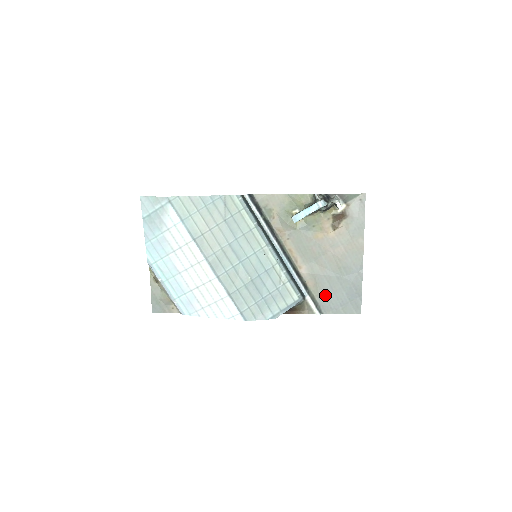
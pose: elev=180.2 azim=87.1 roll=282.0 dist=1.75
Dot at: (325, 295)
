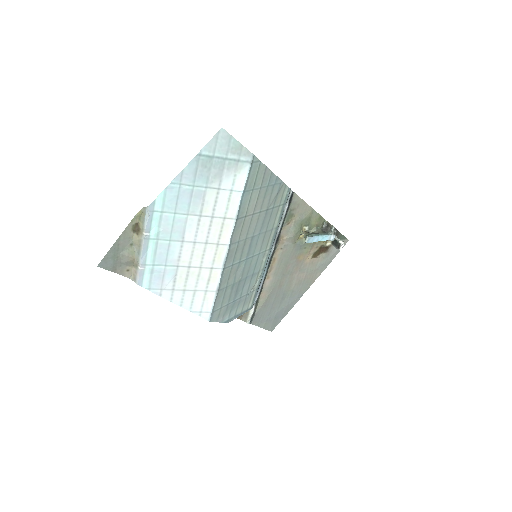
Dot at: (264, 308)
